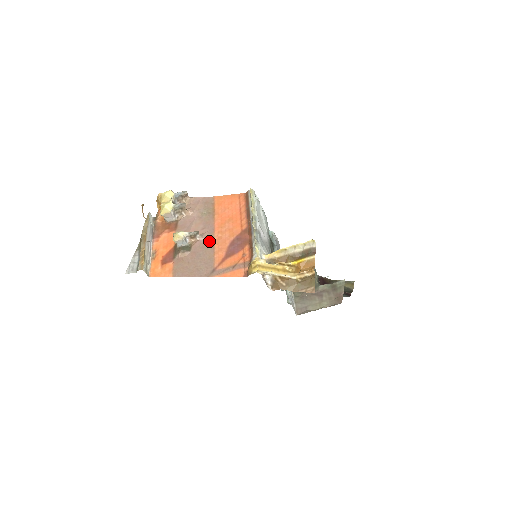
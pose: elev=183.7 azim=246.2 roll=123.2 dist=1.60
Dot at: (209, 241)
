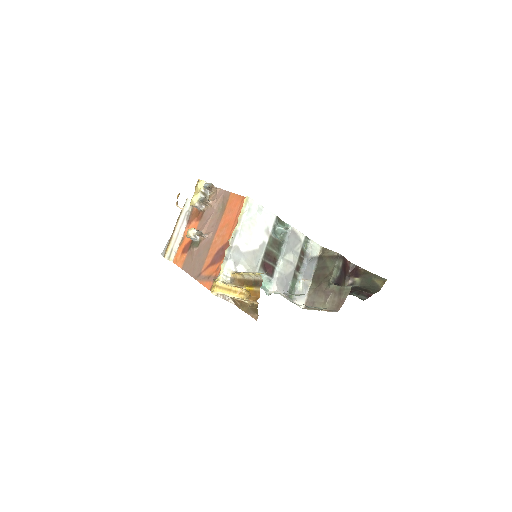
Dot at: (209, 242)
